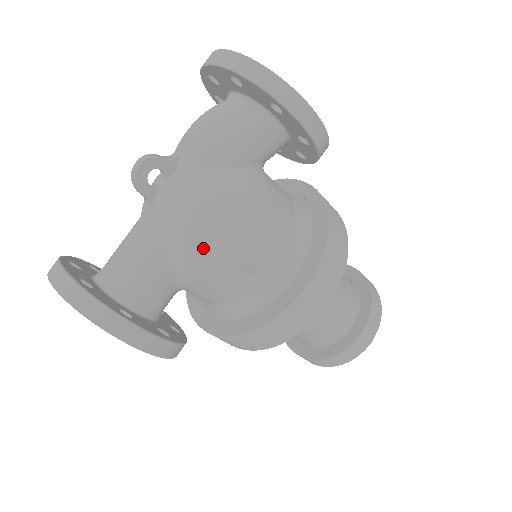
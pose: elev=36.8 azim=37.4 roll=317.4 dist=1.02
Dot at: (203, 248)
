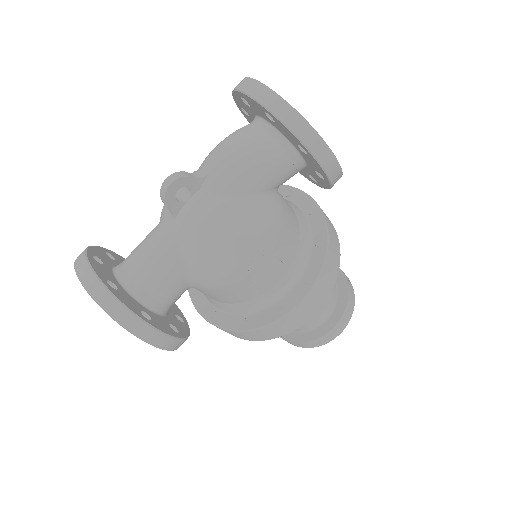
Dot at: (219, 265)
